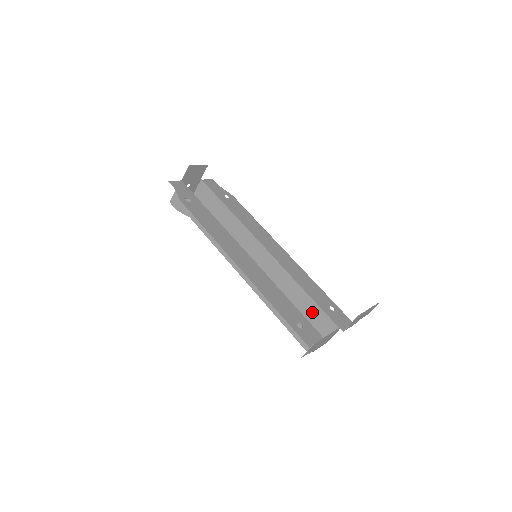
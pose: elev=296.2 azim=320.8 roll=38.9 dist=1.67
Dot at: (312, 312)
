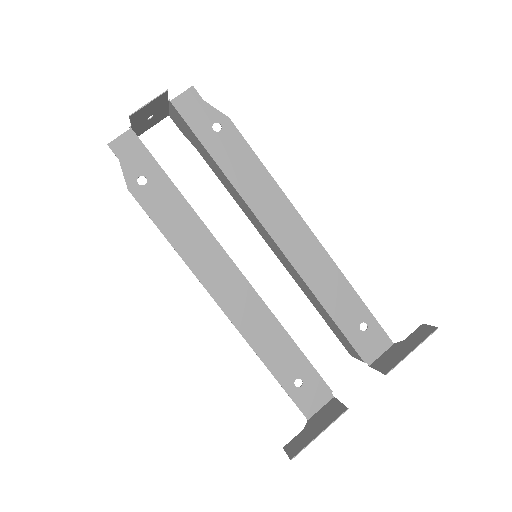
Dot at: (334, 328)
